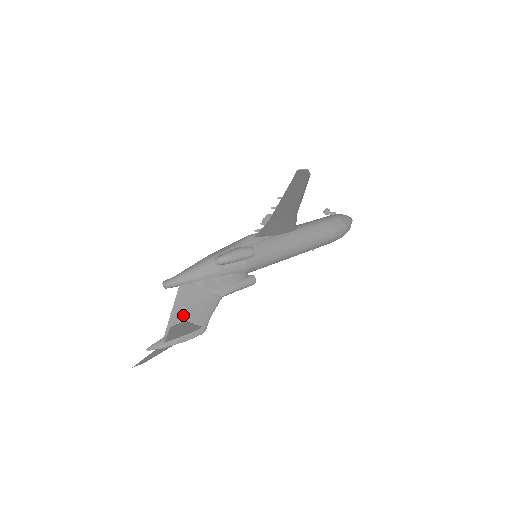
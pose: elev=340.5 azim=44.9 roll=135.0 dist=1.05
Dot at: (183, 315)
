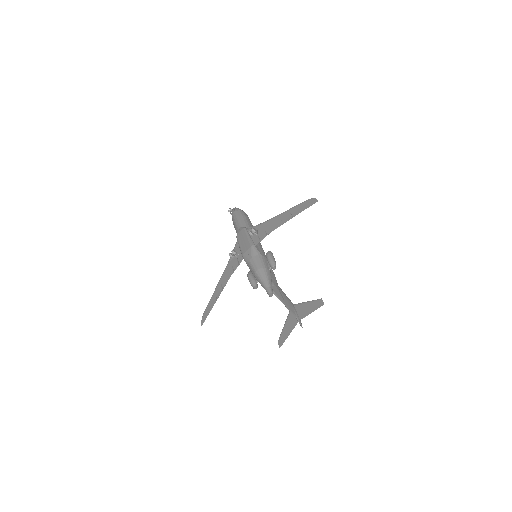
Dot at: (287, 304)
